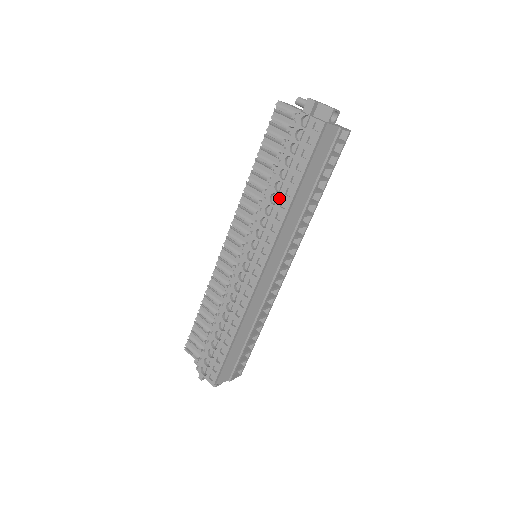
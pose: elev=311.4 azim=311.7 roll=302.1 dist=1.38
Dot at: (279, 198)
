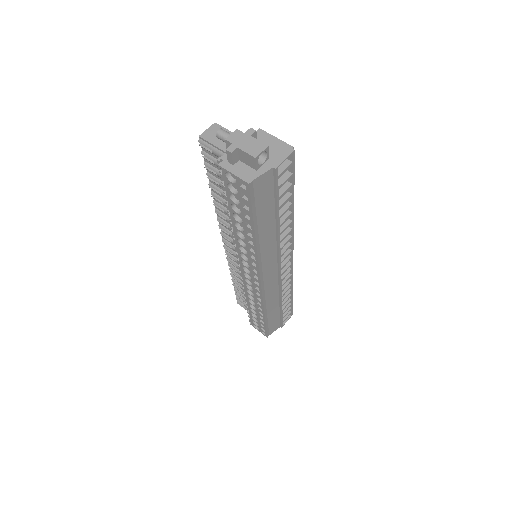
Dot at: (244, 236)
